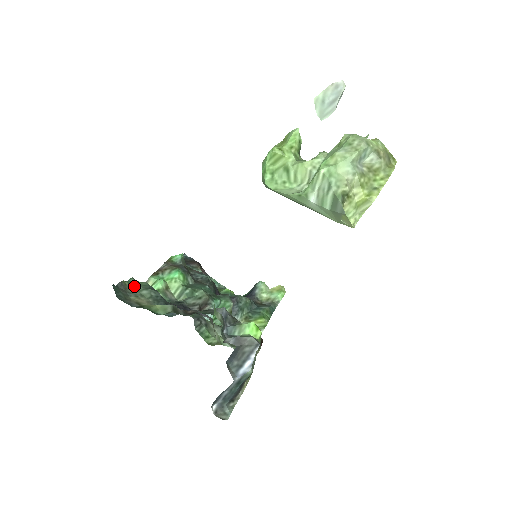
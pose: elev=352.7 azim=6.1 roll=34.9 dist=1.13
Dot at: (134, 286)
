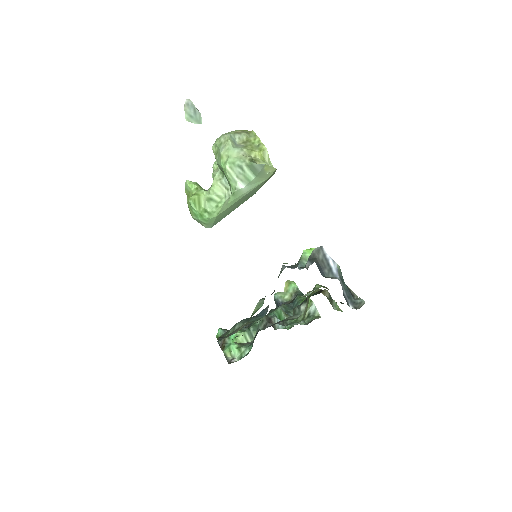
Dot at: (227, 334)
